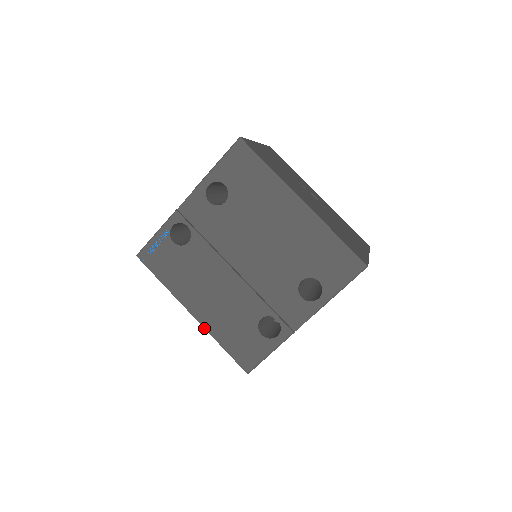
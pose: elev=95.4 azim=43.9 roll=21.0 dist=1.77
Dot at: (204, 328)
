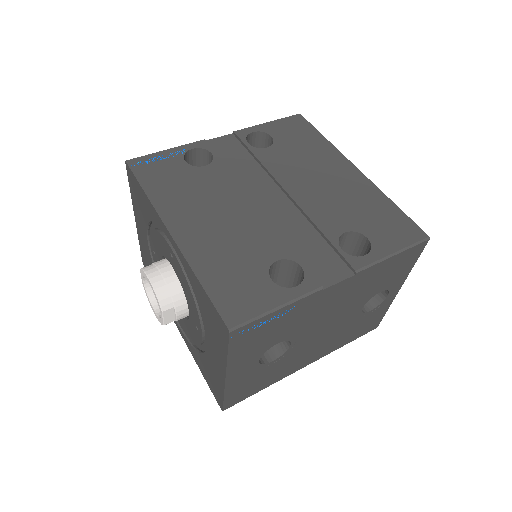
Dot at: (182, 253)
